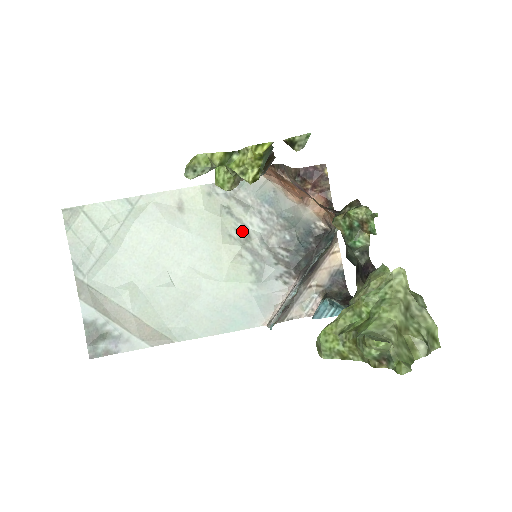
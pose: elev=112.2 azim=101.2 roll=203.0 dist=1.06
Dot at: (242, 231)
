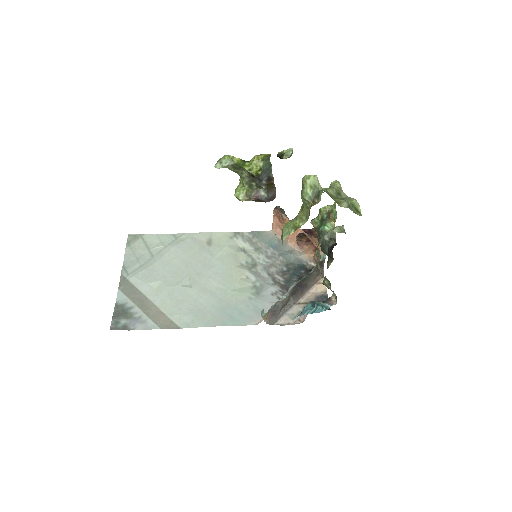
Dot at: (251, 262)
